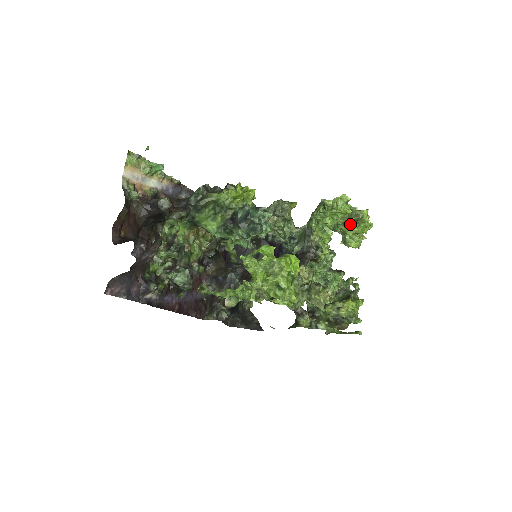
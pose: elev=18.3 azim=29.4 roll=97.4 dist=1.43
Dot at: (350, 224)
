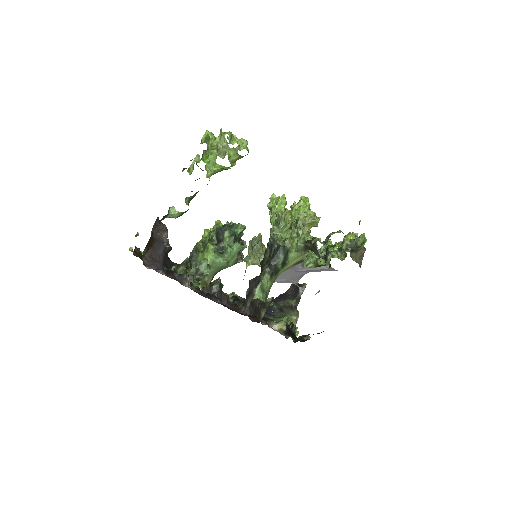
Dot at: (293, 204)
